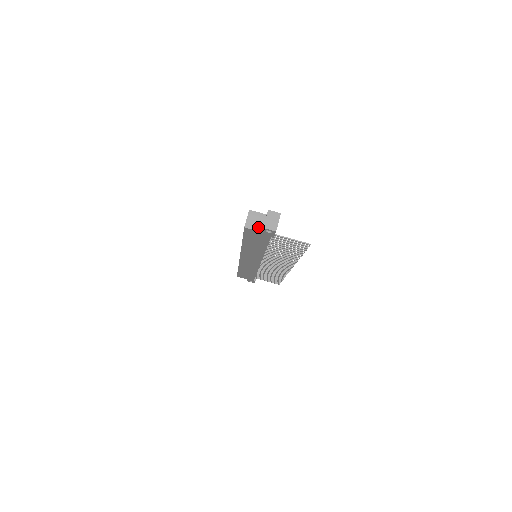
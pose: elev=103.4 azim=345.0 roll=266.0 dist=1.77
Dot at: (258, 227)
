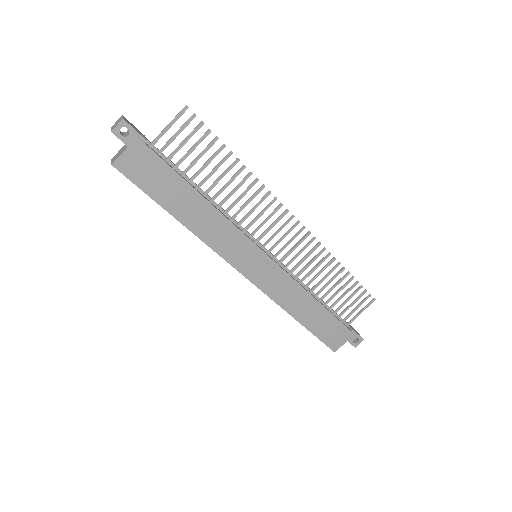
Dot at: (123, 151)
